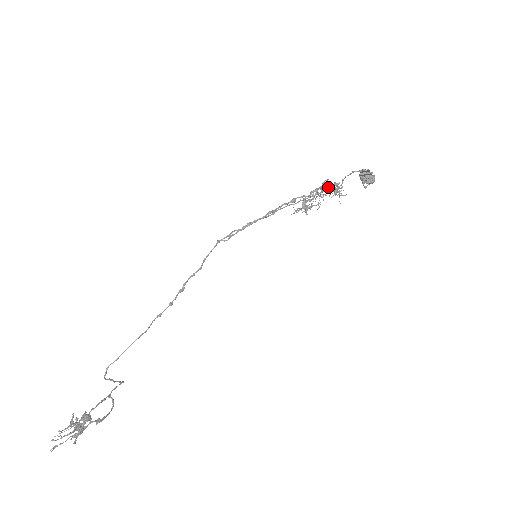
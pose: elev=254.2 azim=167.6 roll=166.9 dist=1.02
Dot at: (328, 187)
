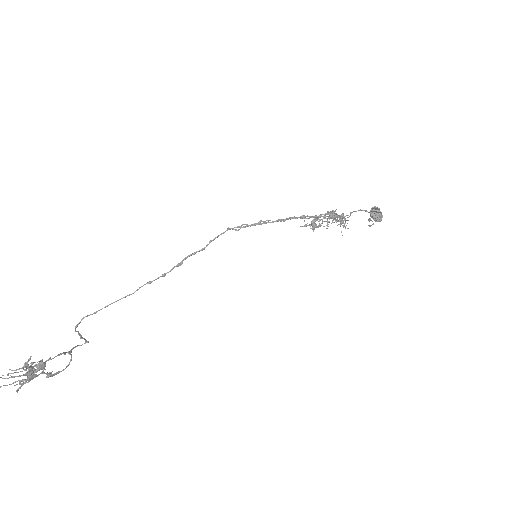
Dot at: occluded
